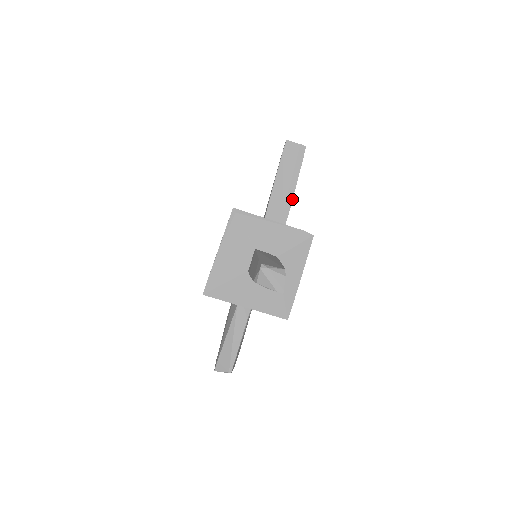
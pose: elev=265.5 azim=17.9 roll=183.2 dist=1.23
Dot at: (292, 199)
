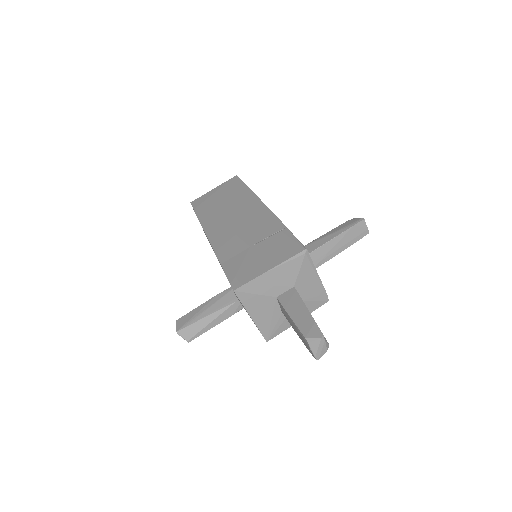
Dot at: (331, 258)
